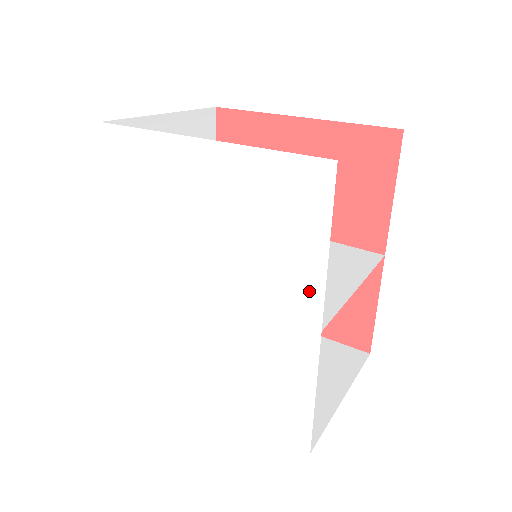
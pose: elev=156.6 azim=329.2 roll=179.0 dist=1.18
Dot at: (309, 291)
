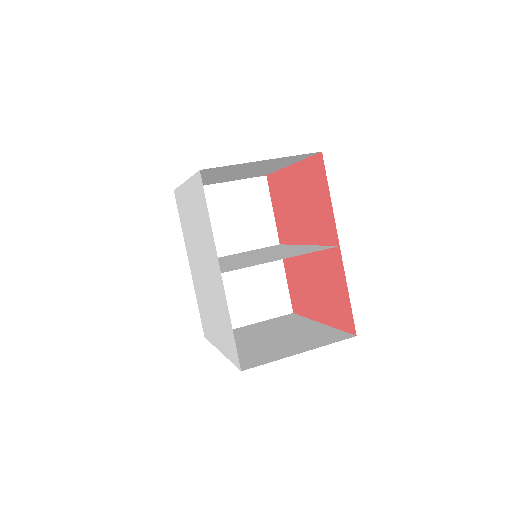
Dot at: (214, 249)
